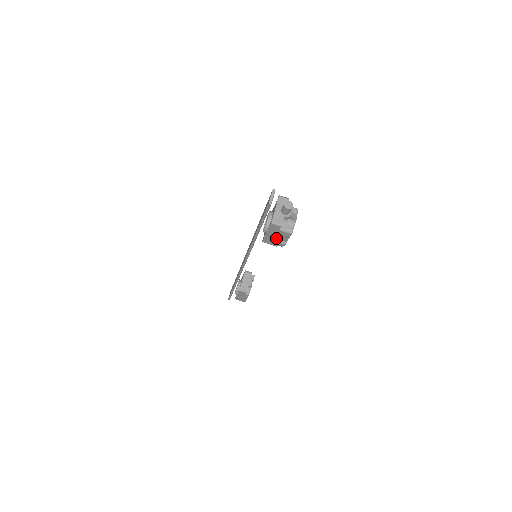
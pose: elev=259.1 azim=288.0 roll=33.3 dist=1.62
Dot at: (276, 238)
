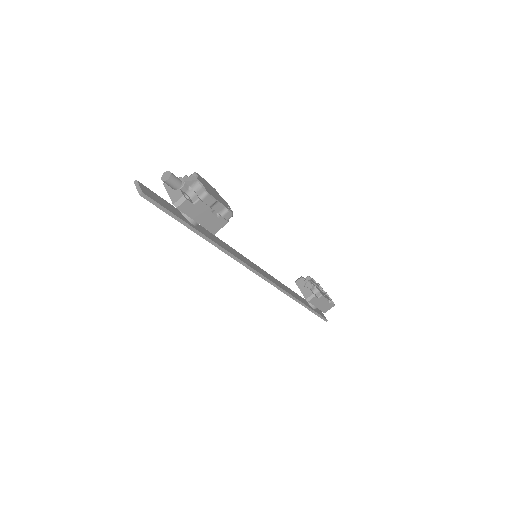
Dot at: (210, 216)
